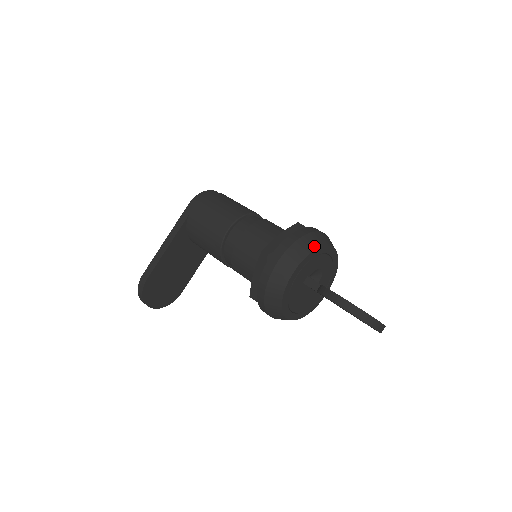
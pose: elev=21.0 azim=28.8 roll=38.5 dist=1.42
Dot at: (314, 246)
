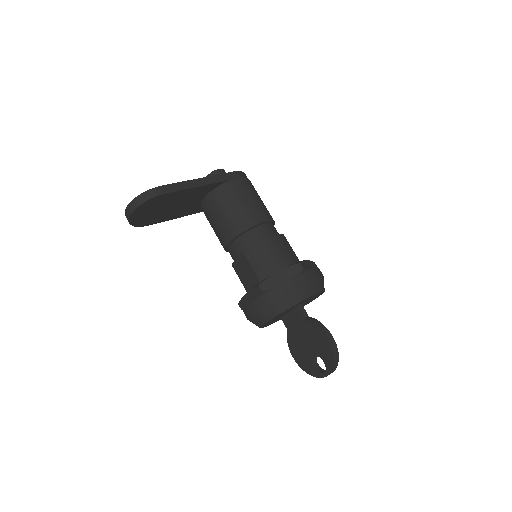
Dot at: (324, 288)
